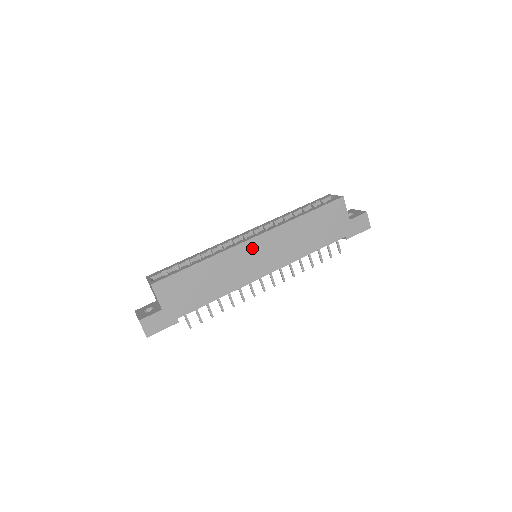
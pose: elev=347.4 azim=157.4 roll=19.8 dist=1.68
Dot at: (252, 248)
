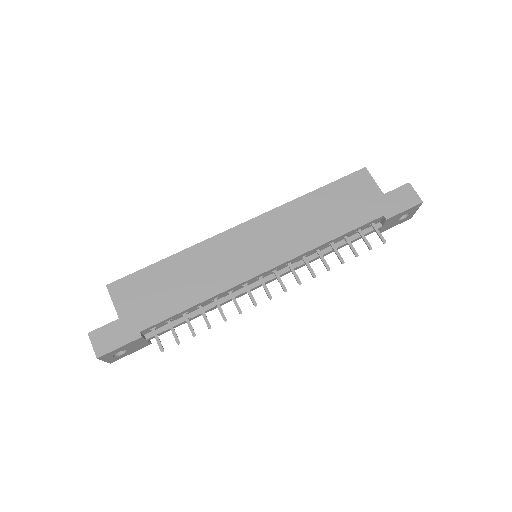
Dot at: (241, 237)
